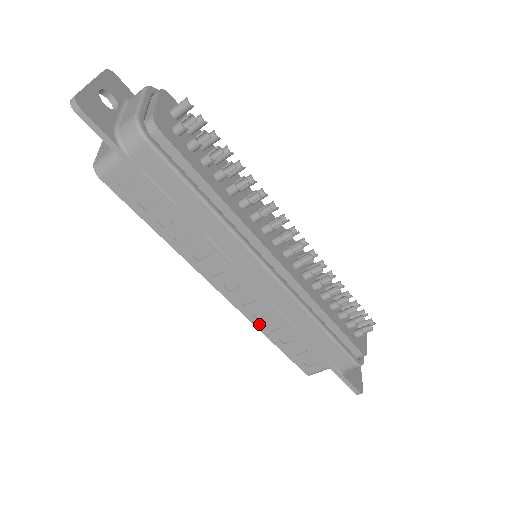
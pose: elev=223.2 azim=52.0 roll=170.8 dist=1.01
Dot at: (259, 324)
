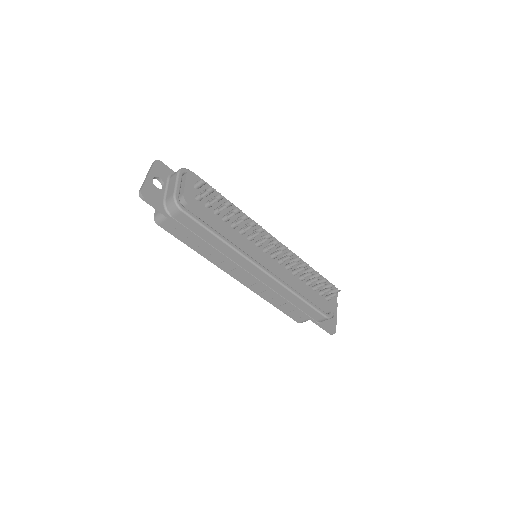
Dot at: (262, 295)
